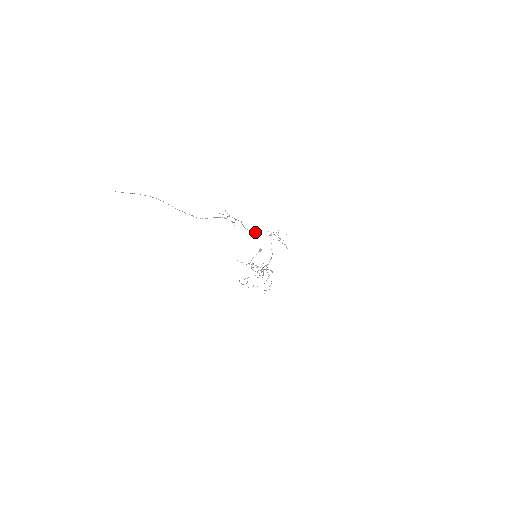
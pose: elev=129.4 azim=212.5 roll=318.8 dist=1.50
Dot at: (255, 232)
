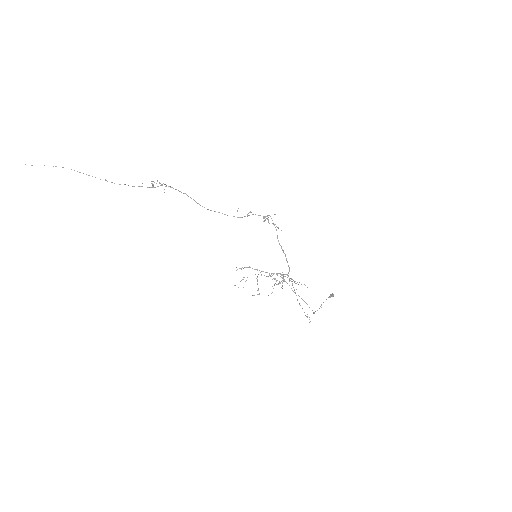
Dot at: occluded
